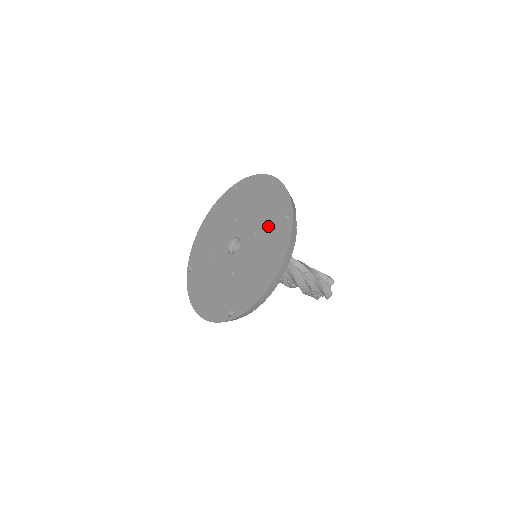
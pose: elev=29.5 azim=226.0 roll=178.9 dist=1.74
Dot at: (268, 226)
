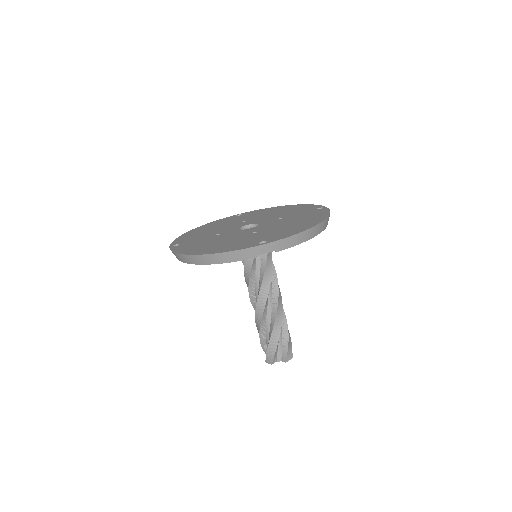
Dot at: (296, 214)
